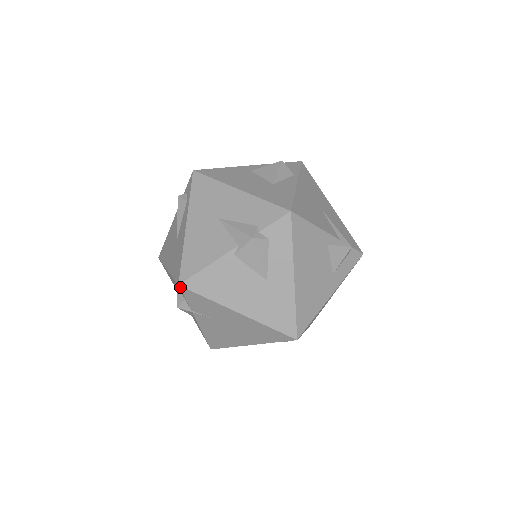
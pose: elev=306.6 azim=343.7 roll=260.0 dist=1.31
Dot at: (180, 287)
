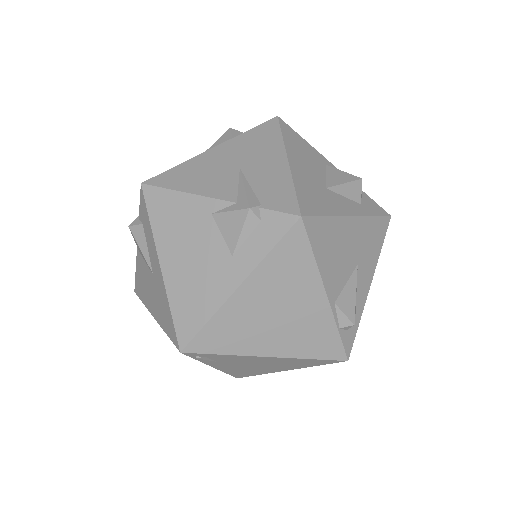
Dot at: occluded
